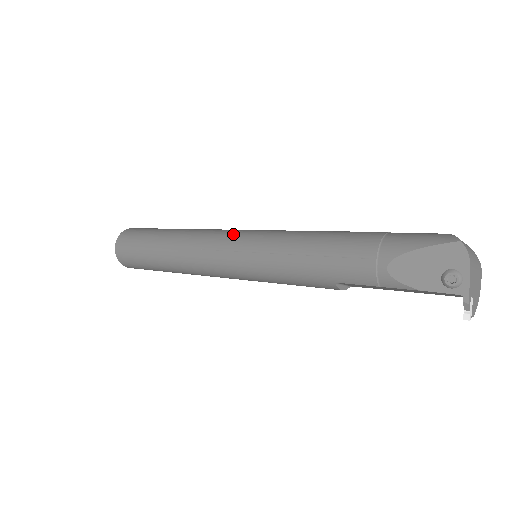
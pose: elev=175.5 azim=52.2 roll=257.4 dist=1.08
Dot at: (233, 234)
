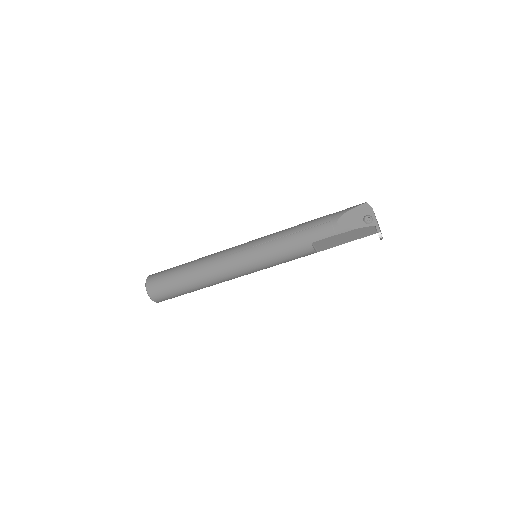
Dot at: (241, 244)
